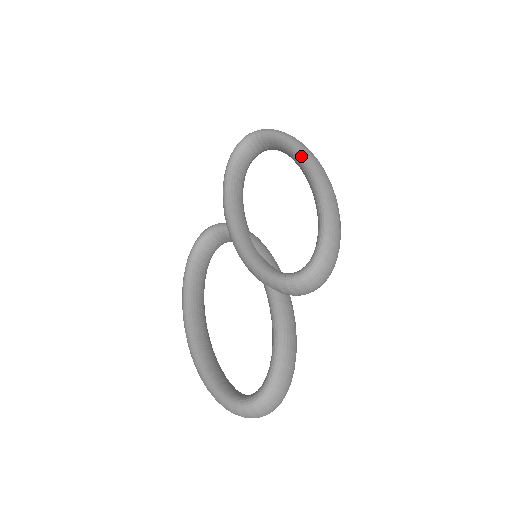
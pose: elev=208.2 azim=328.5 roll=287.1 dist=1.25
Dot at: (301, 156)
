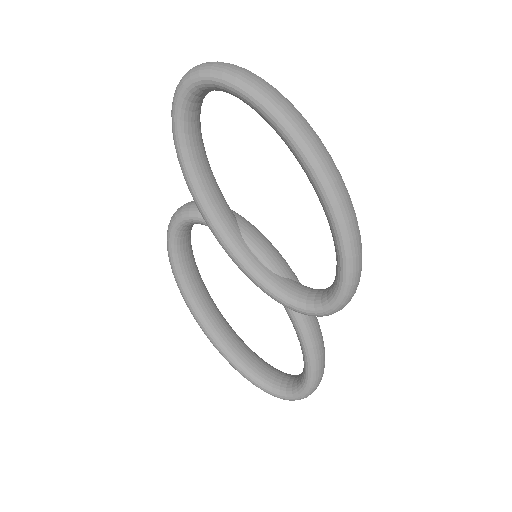
Dot at: (294, 146)
